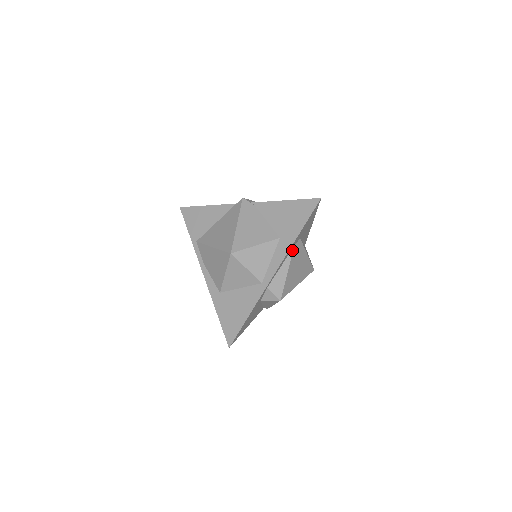
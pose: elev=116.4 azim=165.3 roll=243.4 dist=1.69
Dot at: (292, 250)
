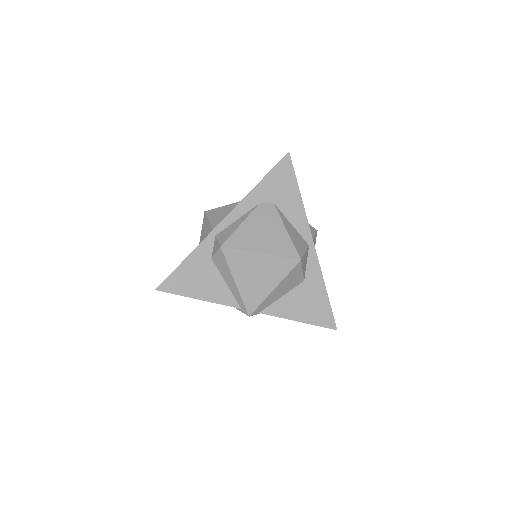
Dot at: (256, 206)
